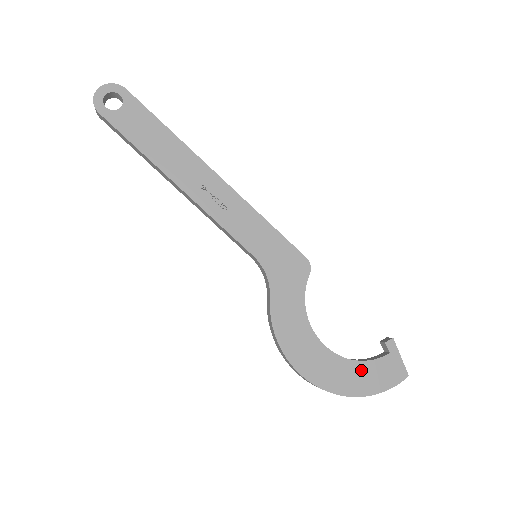
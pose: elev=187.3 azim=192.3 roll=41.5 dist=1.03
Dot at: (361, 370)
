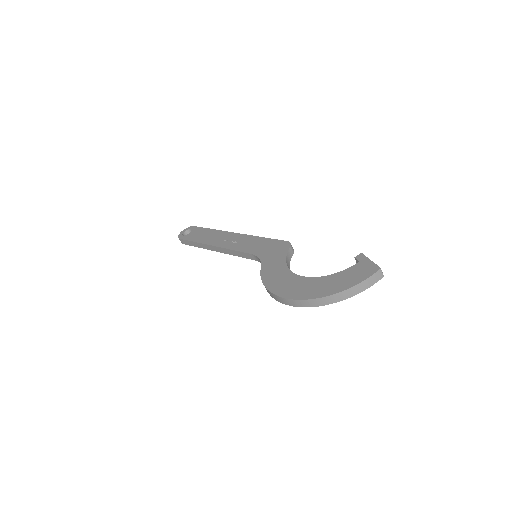
Dot at: (333, 279)
